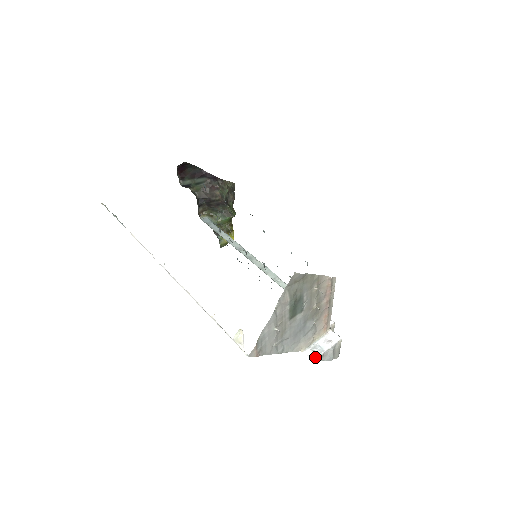
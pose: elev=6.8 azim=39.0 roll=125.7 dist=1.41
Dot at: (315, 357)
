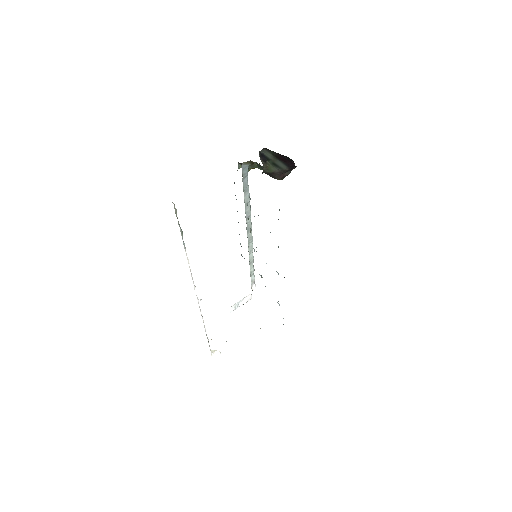
Dot at: occluded
